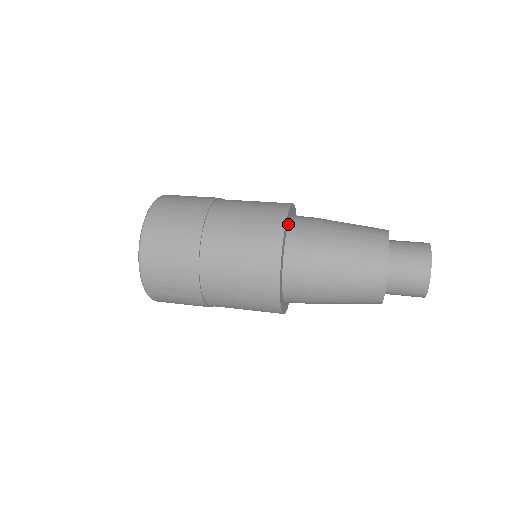
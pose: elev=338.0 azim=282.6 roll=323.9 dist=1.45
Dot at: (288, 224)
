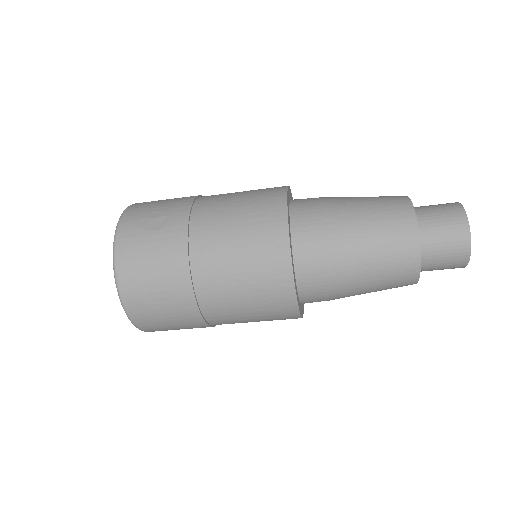
Dot at: occluded
